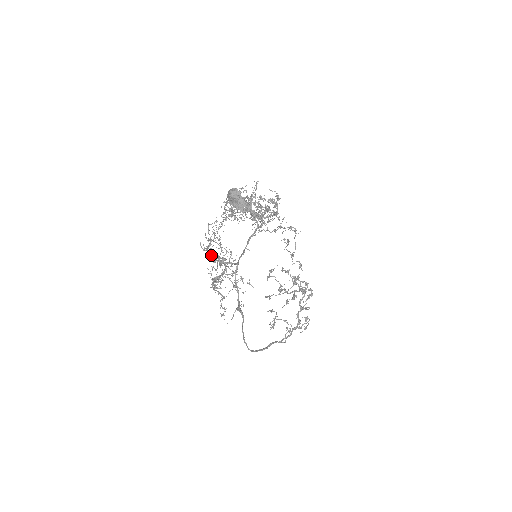
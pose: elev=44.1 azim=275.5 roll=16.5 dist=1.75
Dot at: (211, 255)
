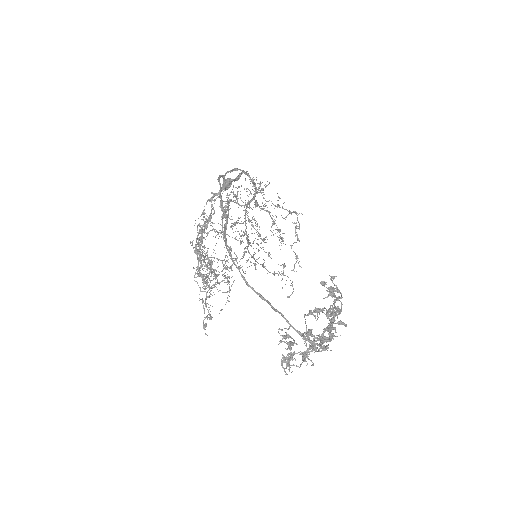
Dot at: occluded
